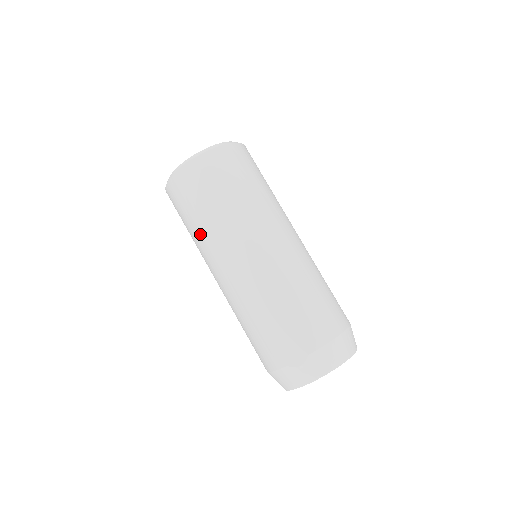
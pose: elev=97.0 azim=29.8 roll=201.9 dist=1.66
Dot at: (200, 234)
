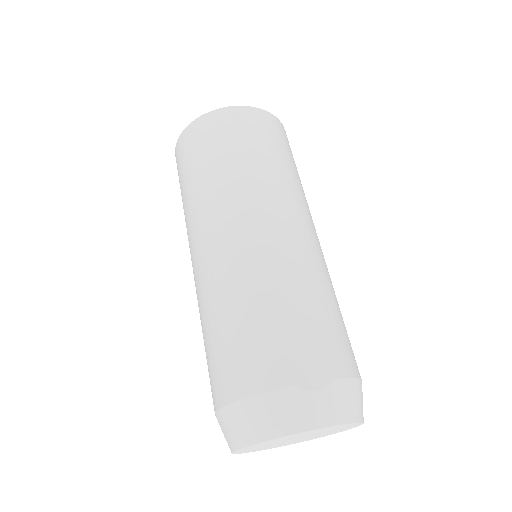
Dot at: (226, 176)
